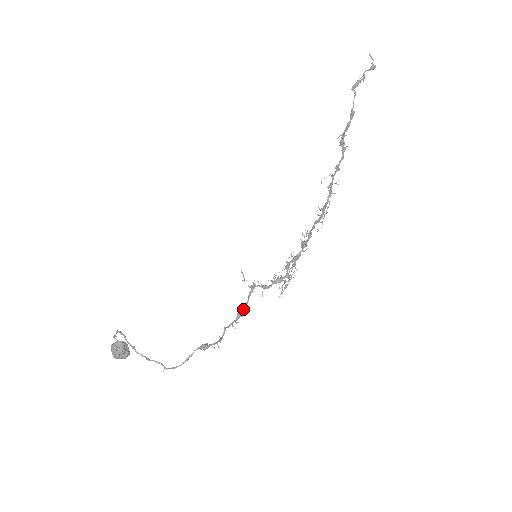
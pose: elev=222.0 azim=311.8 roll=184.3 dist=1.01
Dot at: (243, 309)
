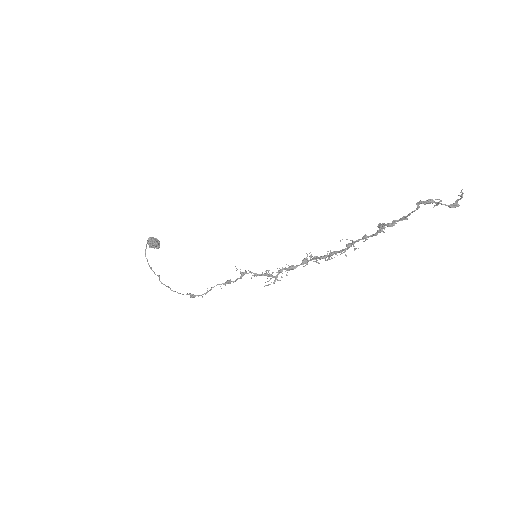
Dot at: (230, 282)
